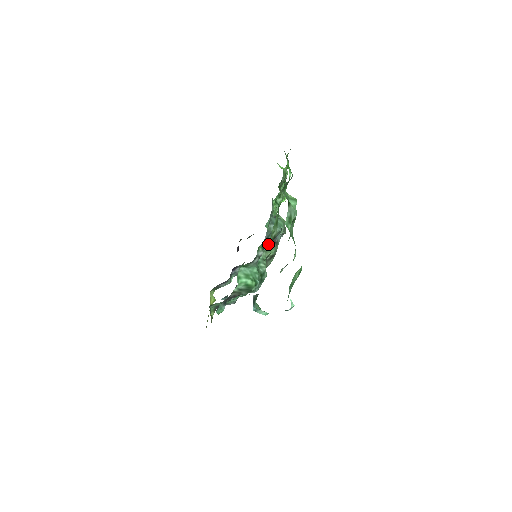
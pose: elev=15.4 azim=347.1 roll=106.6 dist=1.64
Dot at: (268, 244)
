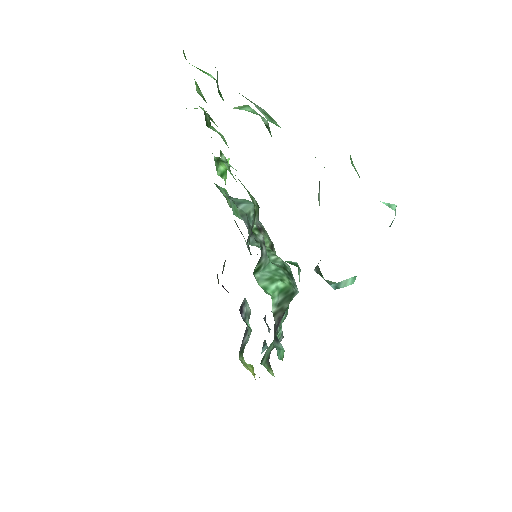
Dot at: occluded
